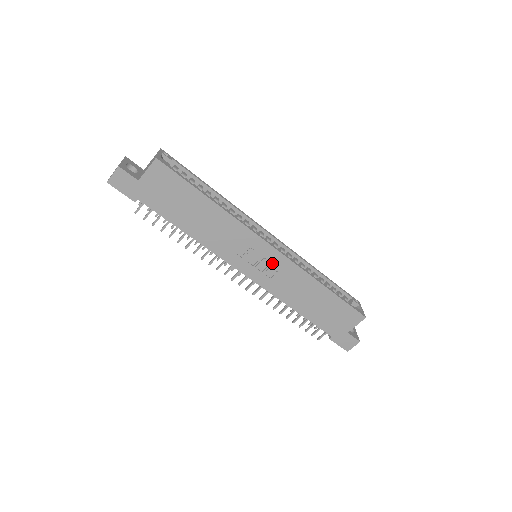
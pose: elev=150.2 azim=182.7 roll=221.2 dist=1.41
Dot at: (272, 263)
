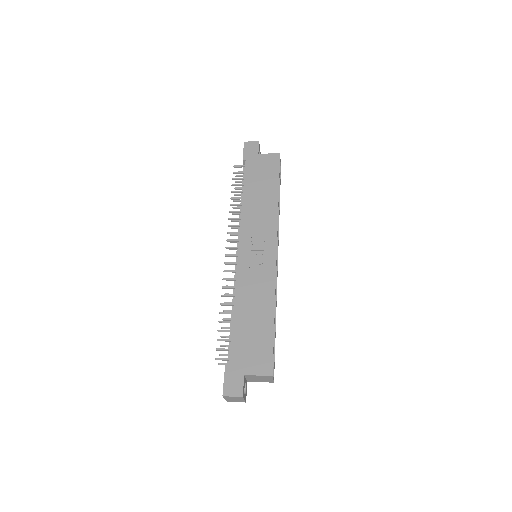
Dot at: (263, 259)
